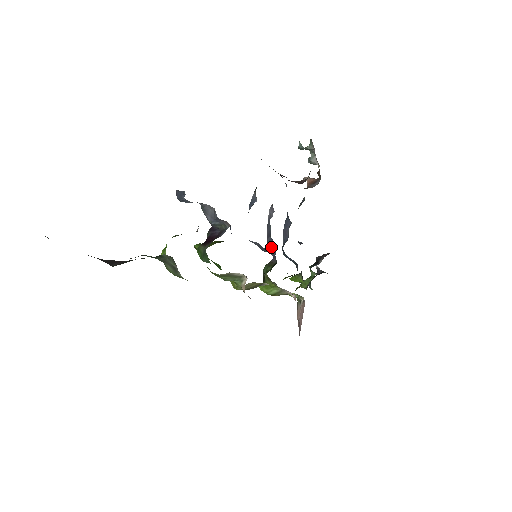
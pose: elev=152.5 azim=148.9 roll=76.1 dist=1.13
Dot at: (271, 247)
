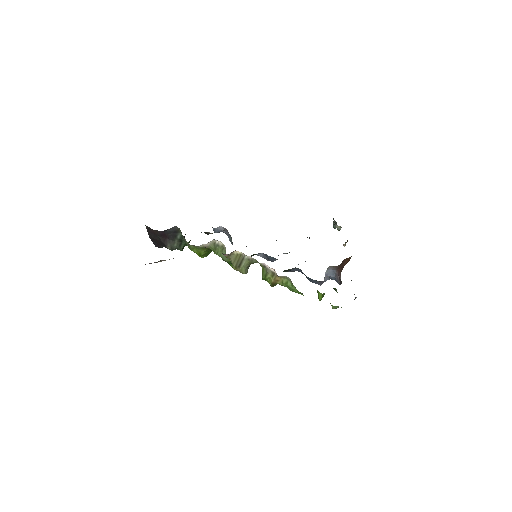
Dot at: occluded
